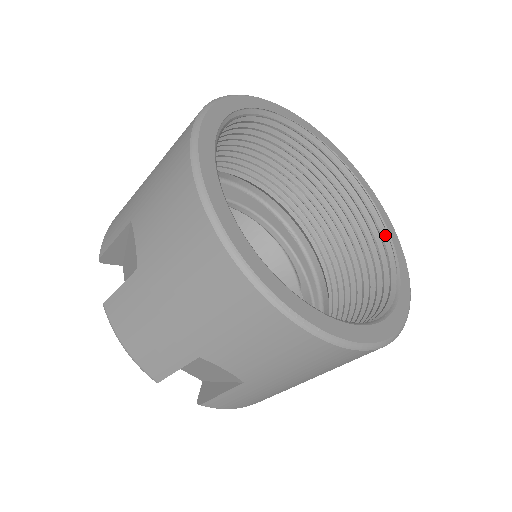
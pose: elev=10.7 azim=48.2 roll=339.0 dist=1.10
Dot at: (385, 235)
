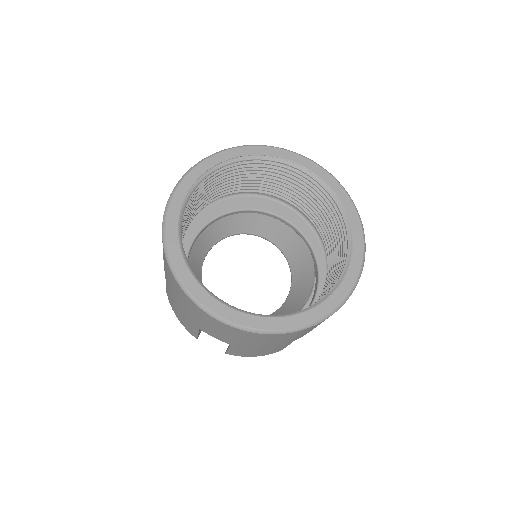
Dot at: (350, 235)
